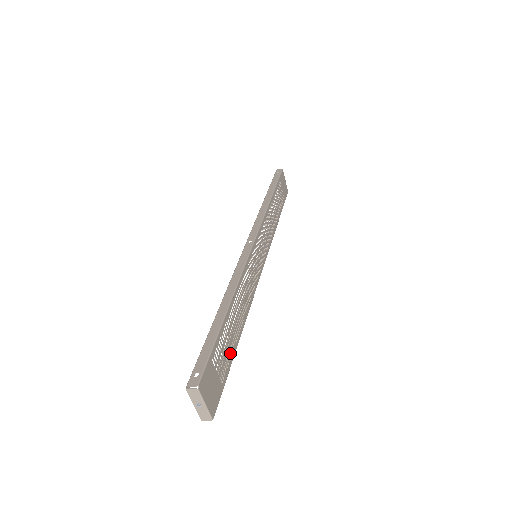
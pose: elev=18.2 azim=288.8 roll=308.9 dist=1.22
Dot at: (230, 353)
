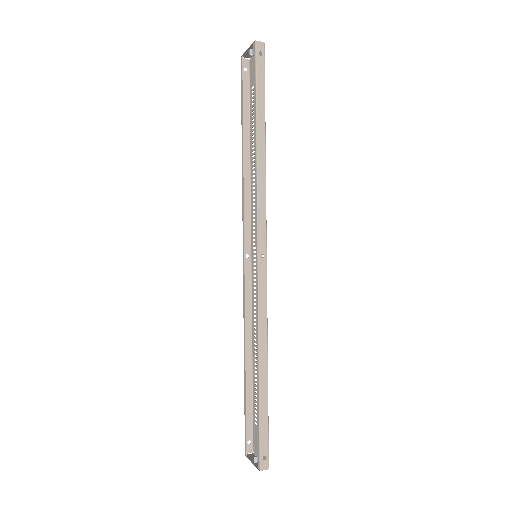
Dot at: (256, 394)
